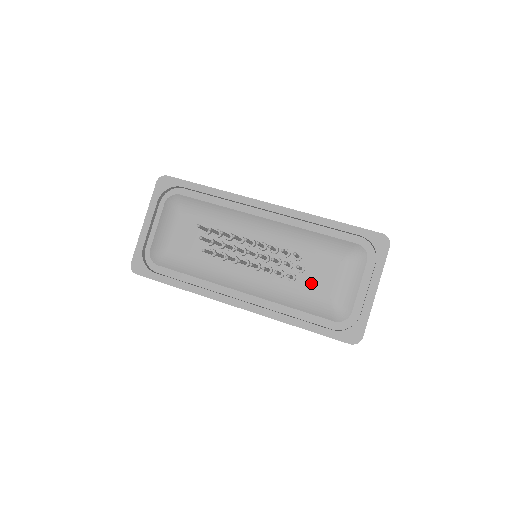
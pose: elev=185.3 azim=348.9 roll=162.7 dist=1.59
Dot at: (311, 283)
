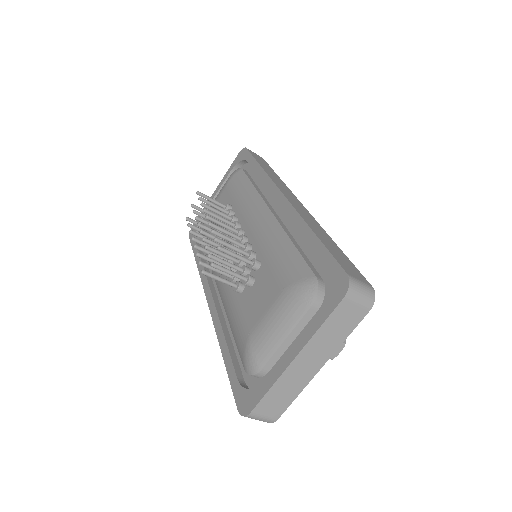
Dot at: (248, 304)
